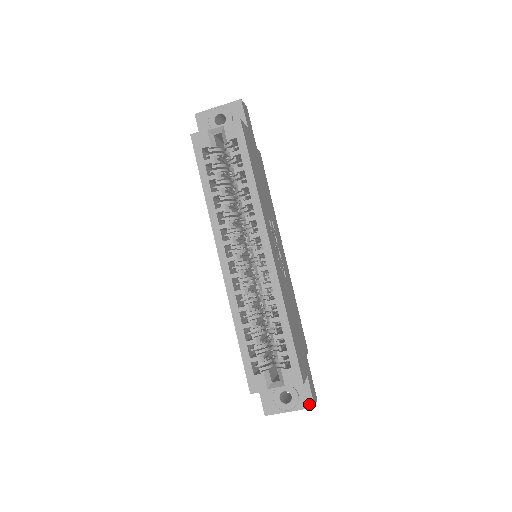
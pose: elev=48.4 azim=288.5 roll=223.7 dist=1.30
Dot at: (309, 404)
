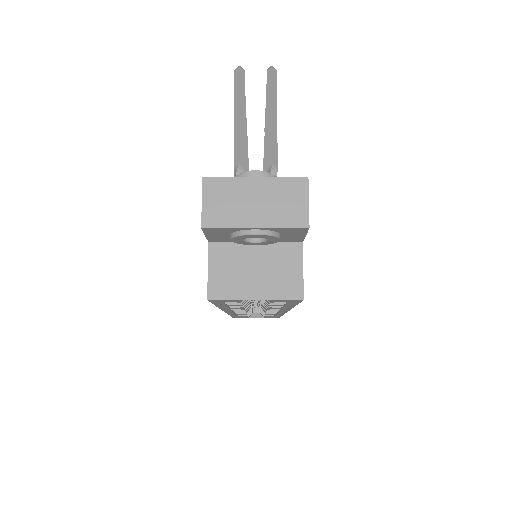
Dot at: occluded
